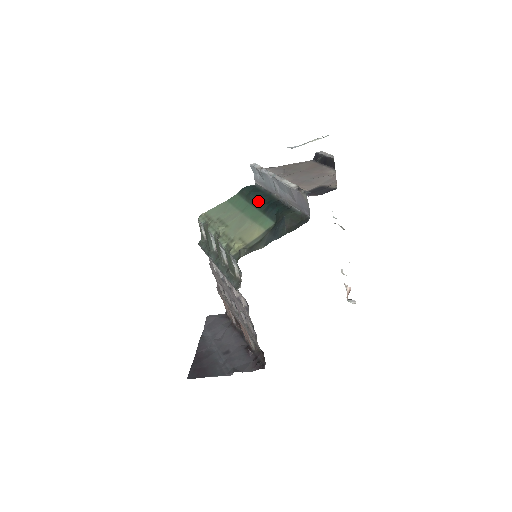
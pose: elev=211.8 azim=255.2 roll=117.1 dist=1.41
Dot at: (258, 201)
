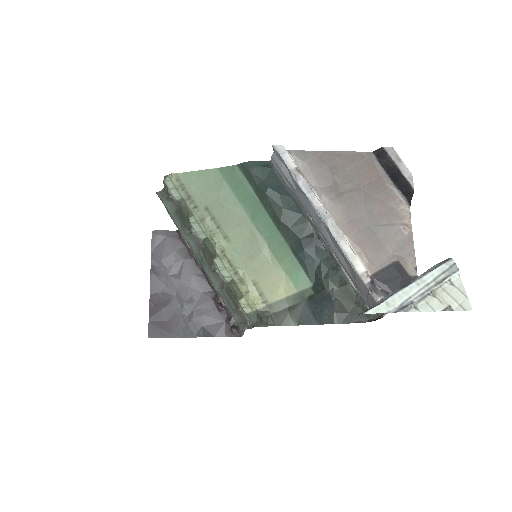
Dot at: (282, 220)
